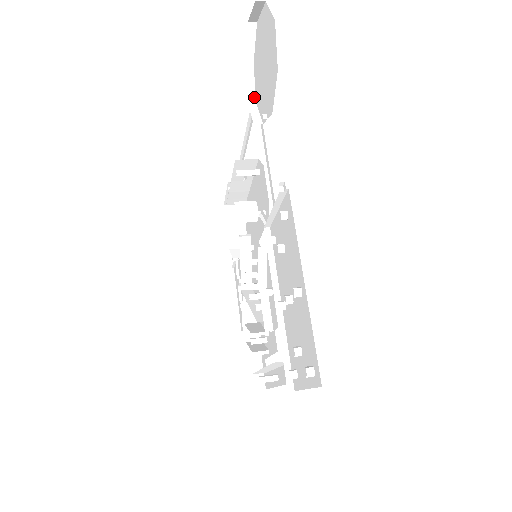
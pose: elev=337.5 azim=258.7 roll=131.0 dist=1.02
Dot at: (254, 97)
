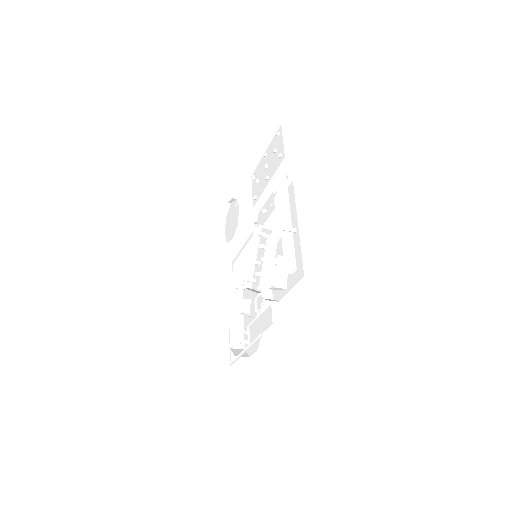
Dot at: occluded
